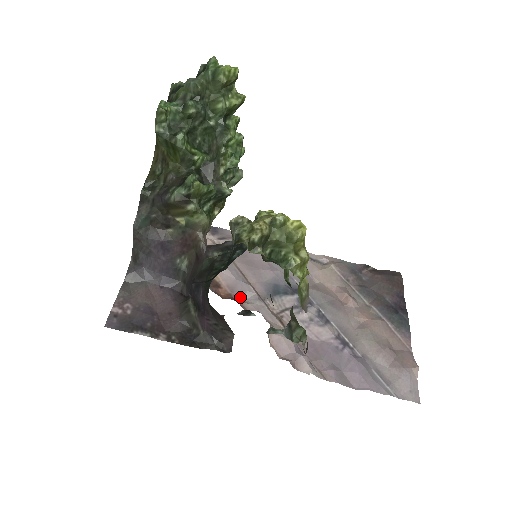
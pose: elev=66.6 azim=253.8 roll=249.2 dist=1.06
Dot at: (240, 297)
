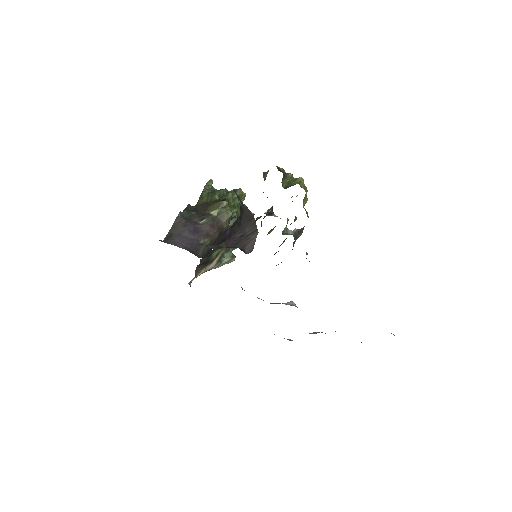
Dot at: occluded
